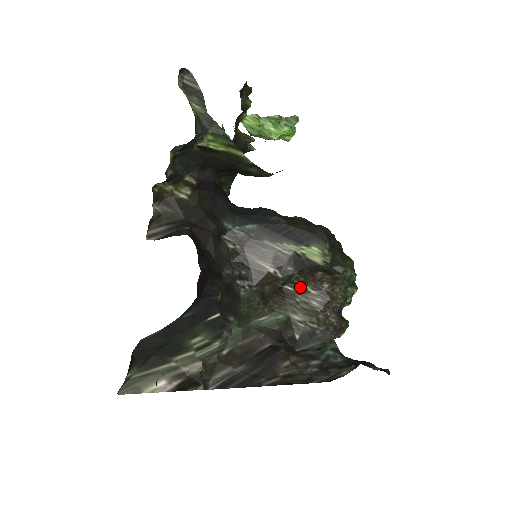
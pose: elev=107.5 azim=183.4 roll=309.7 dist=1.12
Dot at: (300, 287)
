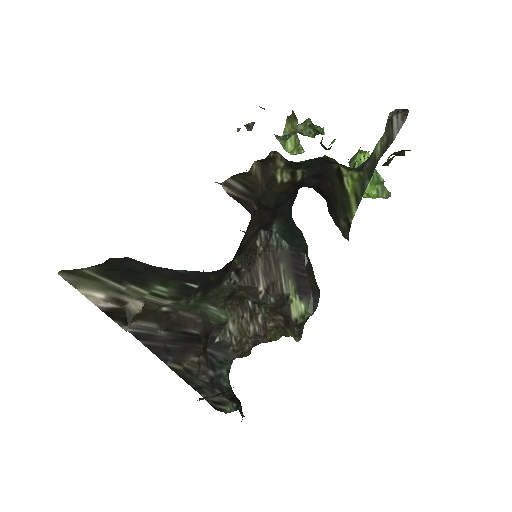
Dot at: (257, 309)
